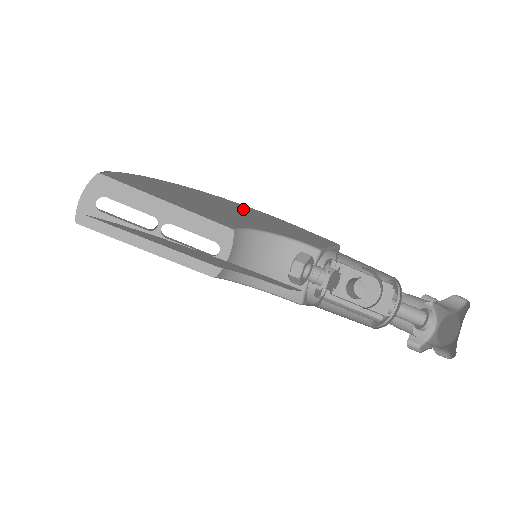
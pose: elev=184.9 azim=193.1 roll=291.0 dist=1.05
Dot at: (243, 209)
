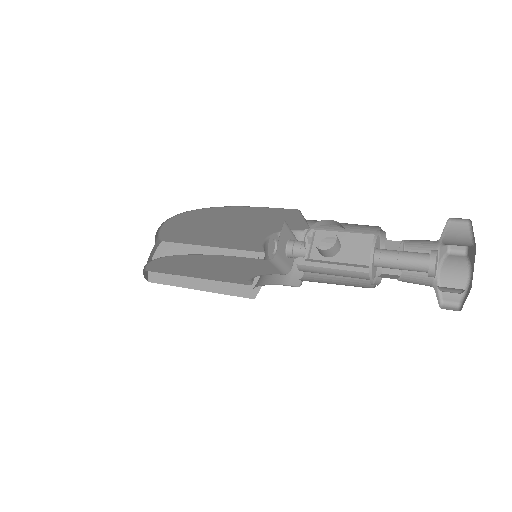
Dot at: (223, 214)
